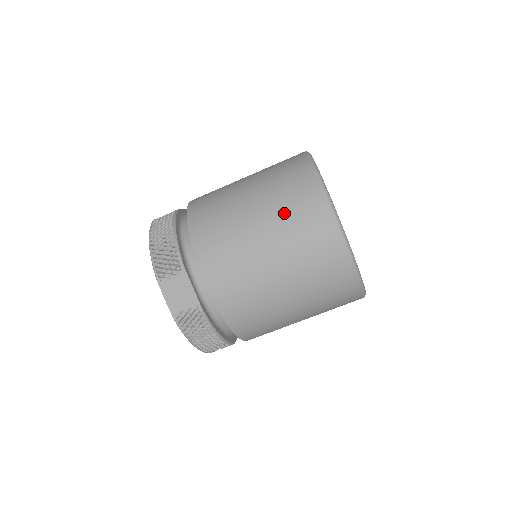
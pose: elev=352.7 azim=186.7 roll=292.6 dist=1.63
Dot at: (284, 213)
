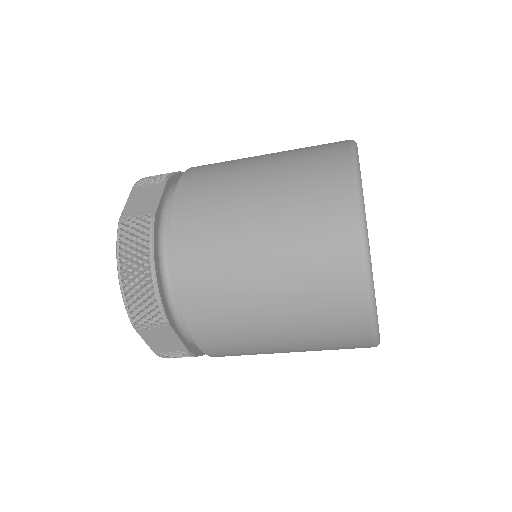
Dot at: (298, 150)
